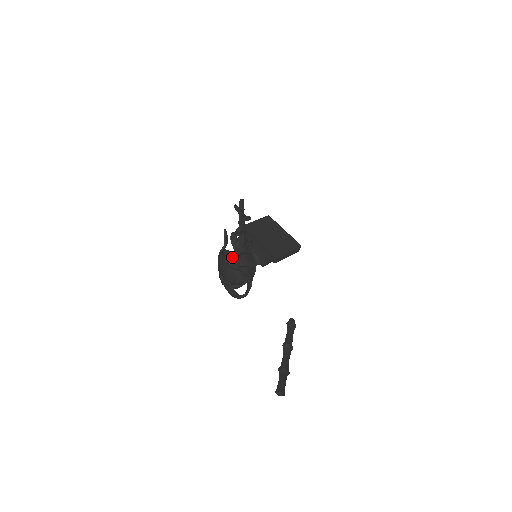
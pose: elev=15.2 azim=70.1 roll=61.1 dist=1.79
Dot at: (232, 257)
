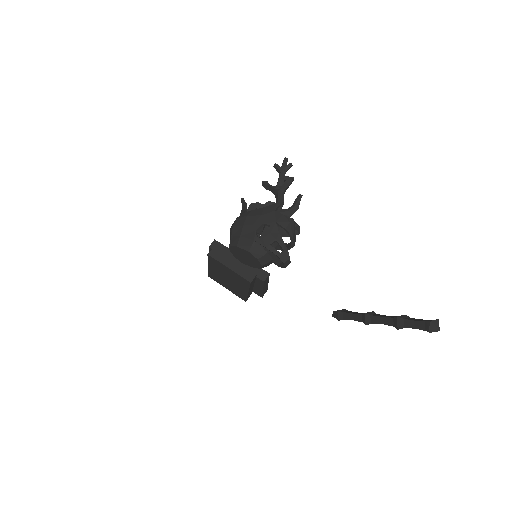
Dot at: occluded
